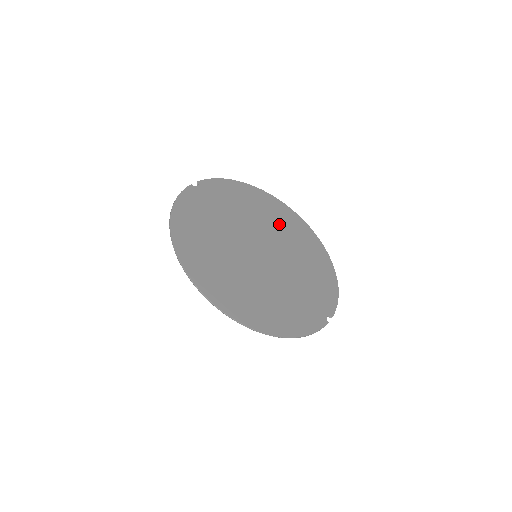
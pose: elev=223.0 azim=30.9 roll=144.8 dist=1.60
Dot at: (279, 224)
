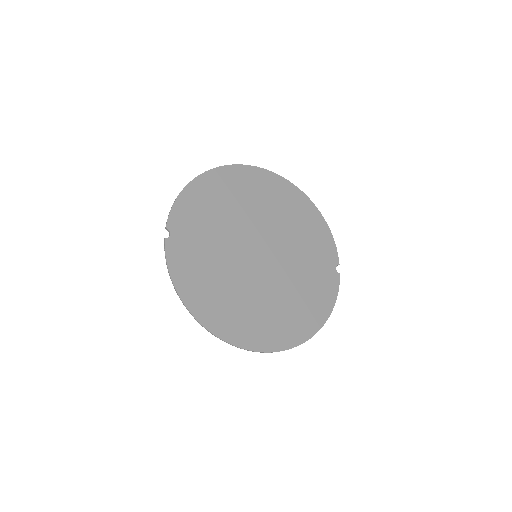
Dot at: (253, 201)
